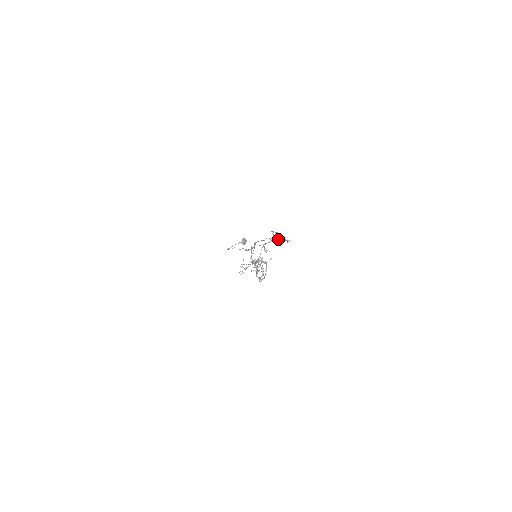
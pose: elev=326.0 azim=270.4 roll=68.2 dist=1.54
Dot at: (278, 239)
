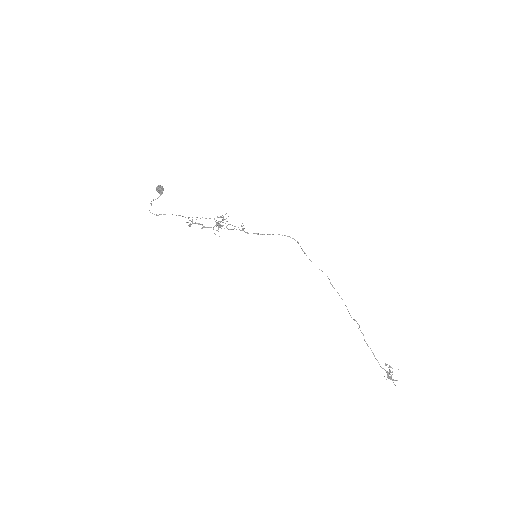
Dot at: occluded
